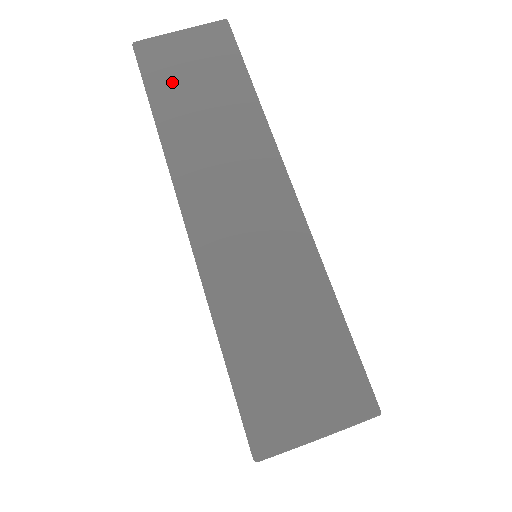
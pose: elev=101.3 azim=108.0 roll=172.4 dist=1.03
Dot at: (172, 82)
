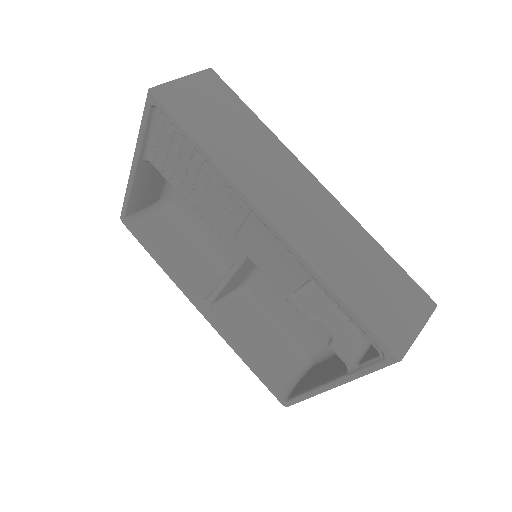
Dot at: (199, 119)
